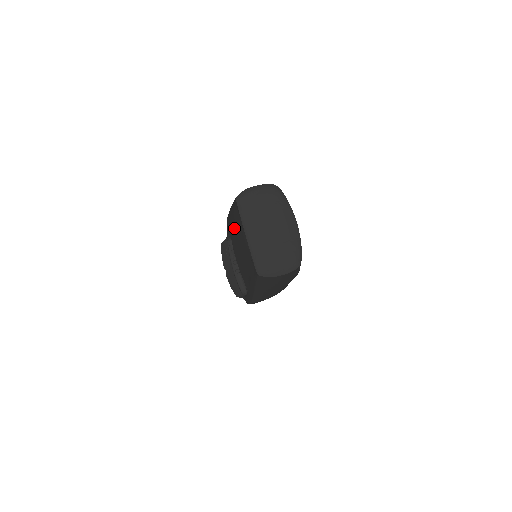
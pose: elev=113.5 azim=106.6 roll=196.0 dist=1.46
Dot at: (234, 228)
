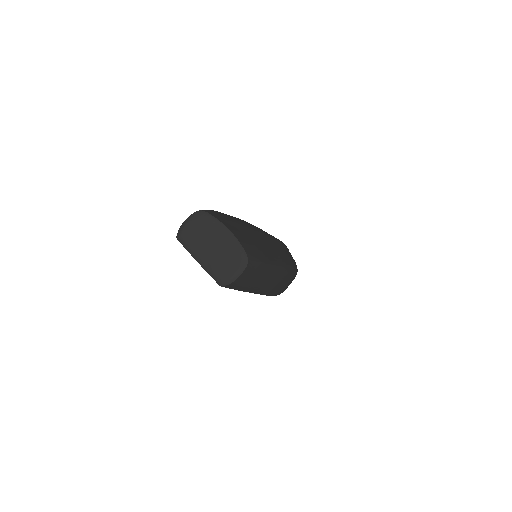
Dot at: occluded
